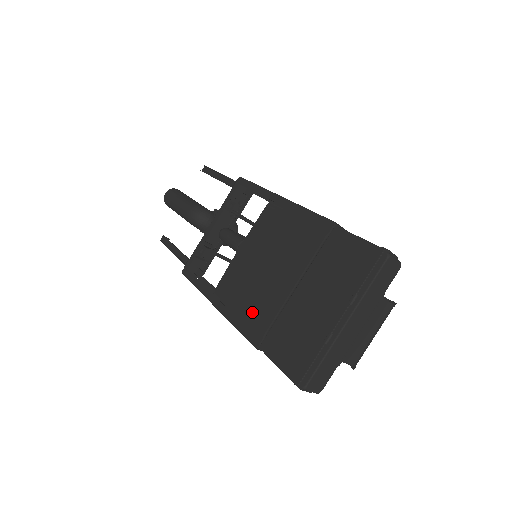
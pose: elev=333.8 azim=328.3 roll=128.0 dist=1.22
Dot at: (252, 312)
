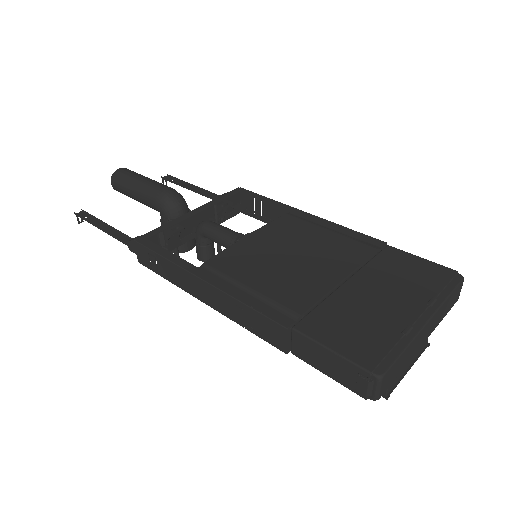
Dot at: (276, 292)
